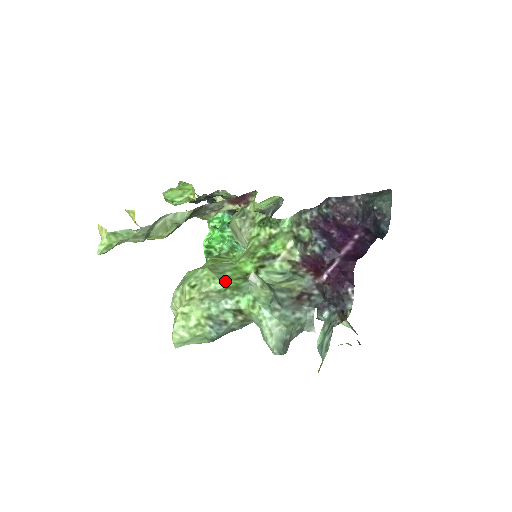
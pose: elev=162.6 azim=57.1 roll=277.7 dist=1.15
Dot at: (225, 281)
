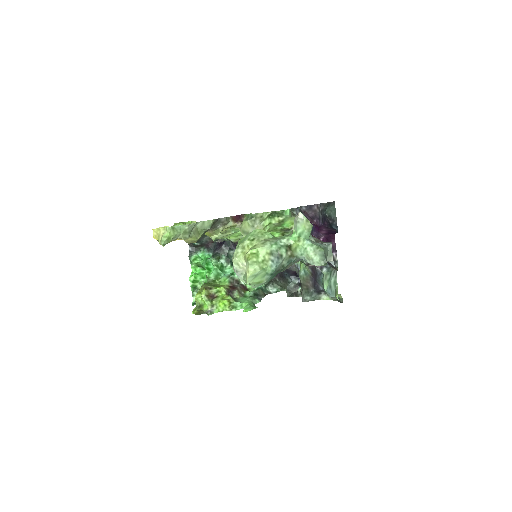
Dot at: occluded
